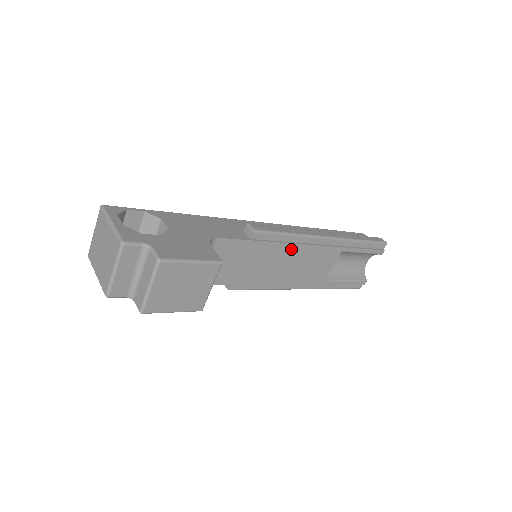
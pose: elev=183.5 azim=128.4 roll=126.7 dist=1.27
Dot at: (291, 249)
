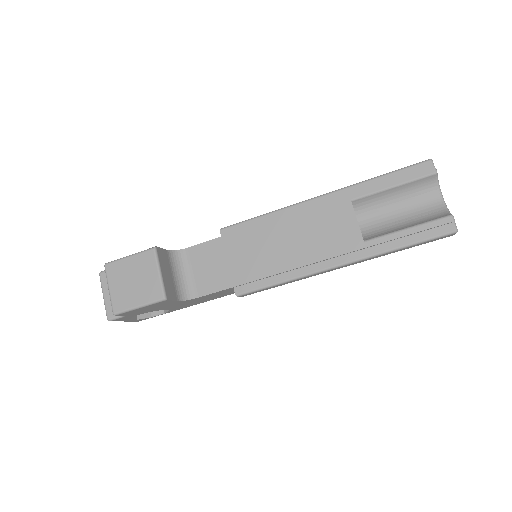
Dot at: (274, 227)
